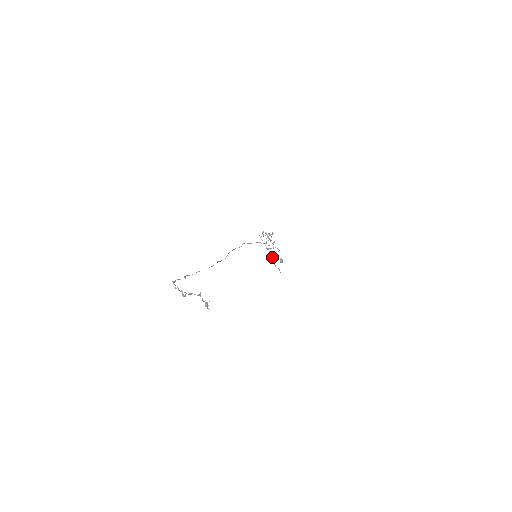
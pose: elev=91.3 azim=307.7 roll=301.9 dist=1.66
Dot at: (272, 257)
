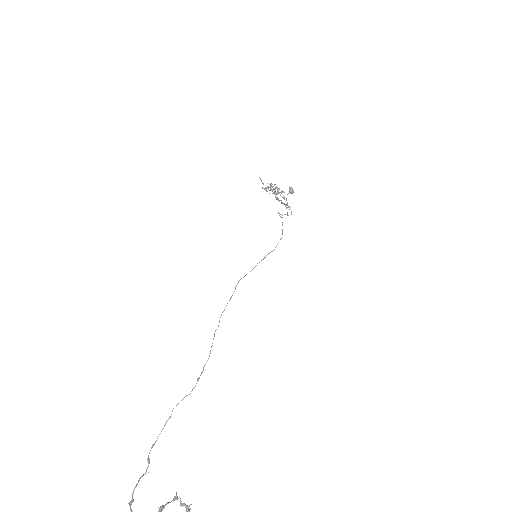
Dot at: occluded
